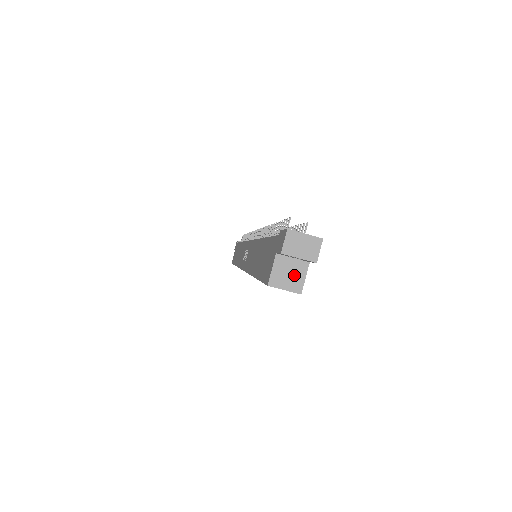
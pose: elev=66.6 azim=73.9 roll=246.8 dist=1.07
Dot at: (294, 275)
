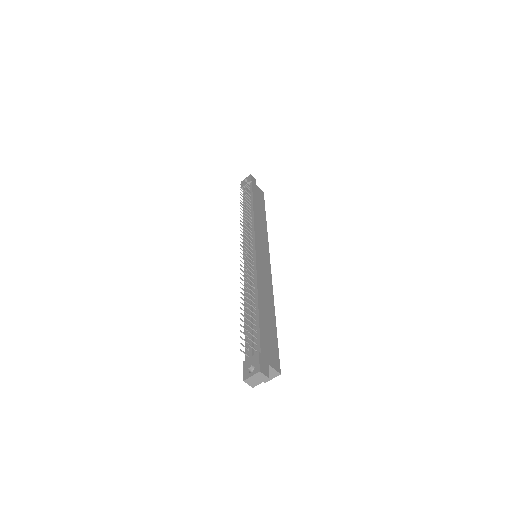
Dot at: (269, 373)
